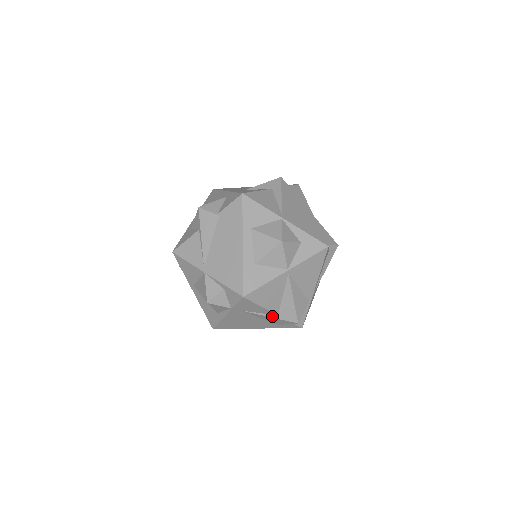
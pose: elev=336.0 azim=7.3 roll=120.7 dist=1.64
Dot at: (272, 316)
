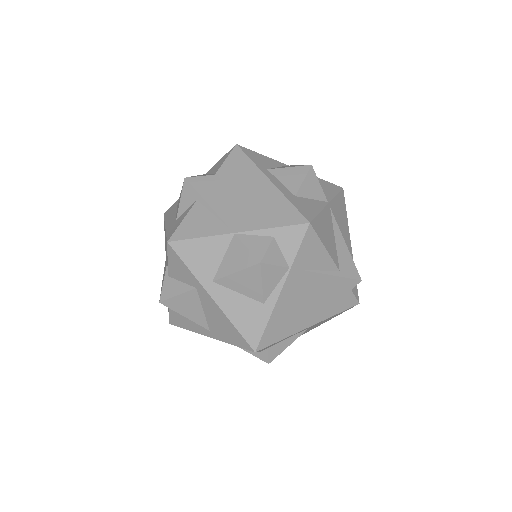
Dot at: (334, 274)
